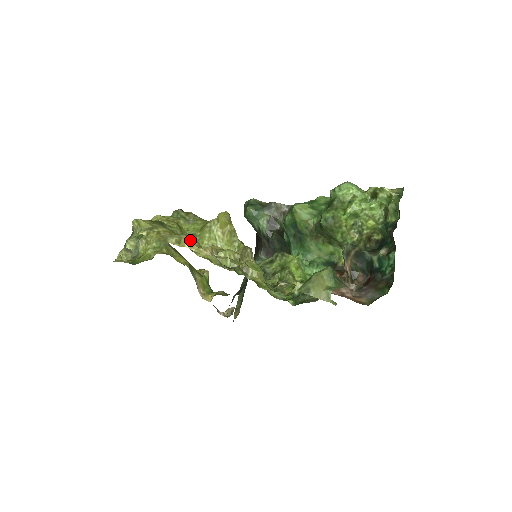
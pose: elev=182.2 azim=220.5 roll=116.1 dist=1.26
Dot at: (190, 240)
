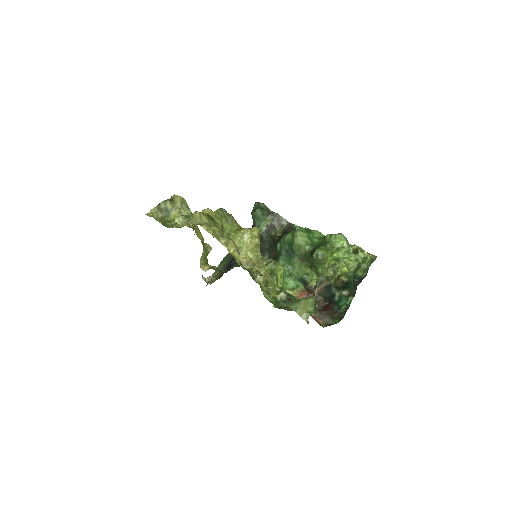
Dot at: (235, 247)
